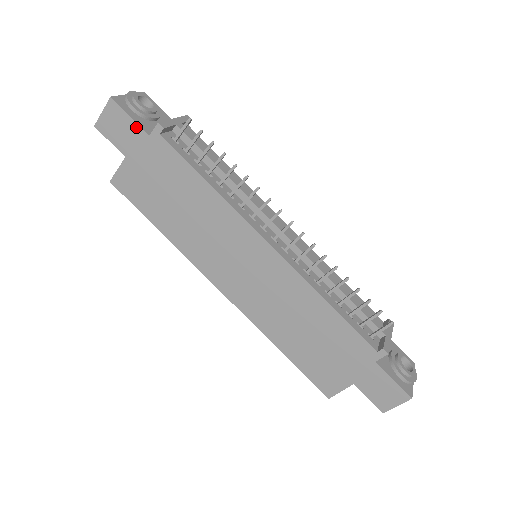
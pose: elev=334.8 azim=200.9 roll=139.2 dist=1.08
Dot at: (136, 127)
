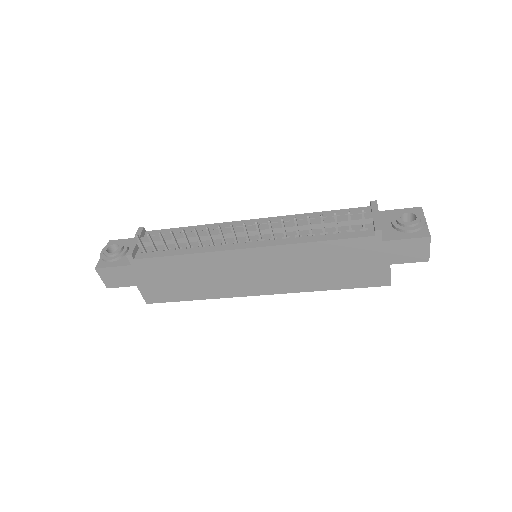
Dot at: (121, 268)
